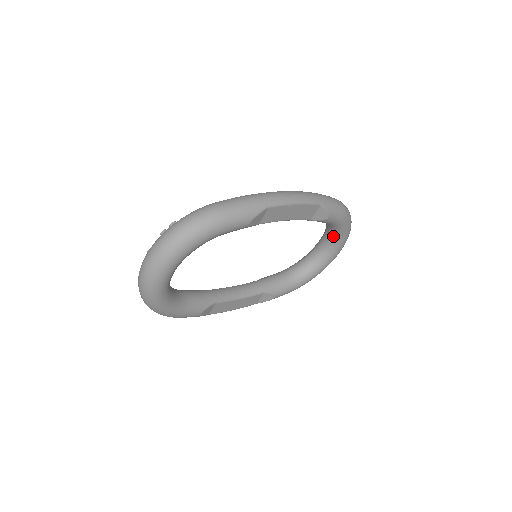
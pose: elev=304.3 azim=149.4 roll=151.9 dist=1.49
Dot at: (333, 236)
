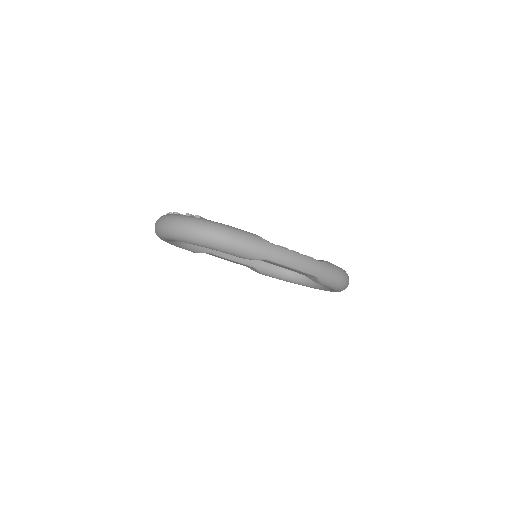
Dot at: occluded
